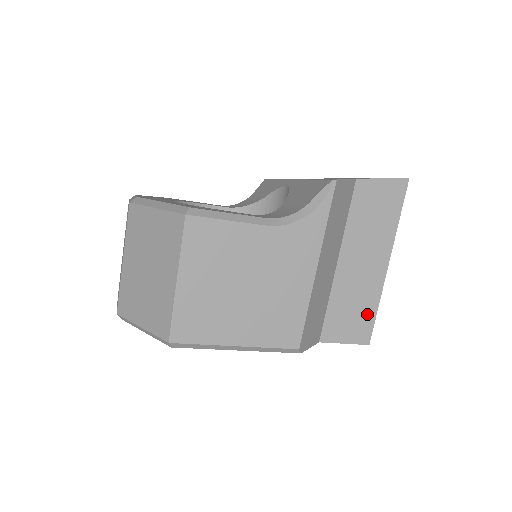
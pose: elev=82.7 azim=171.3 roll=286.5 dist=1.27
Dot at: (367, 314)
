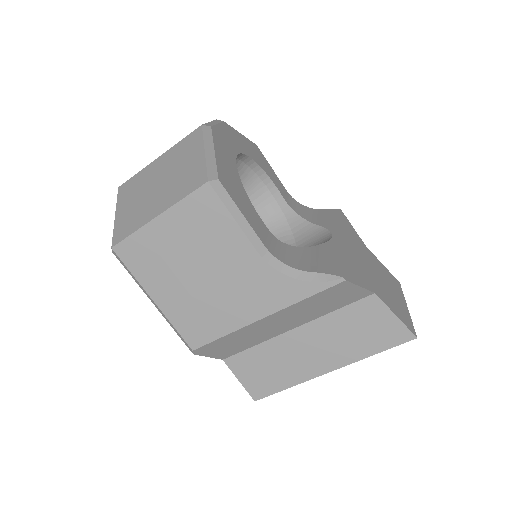
Dot at: (276, 383)
